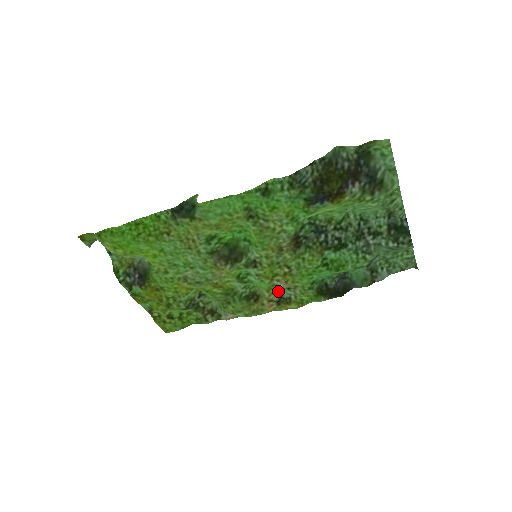
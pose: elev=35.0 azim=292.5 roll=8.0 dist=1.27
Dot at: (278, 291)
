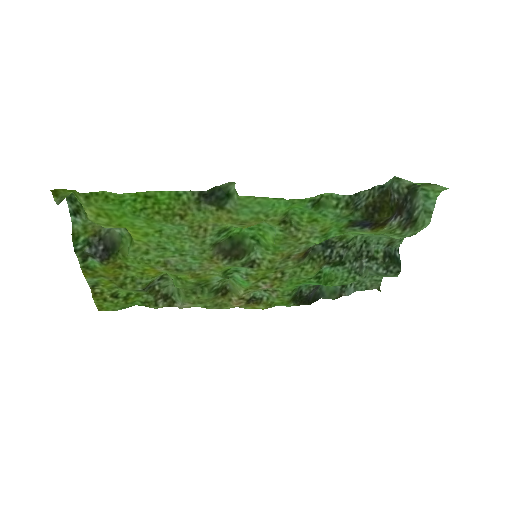
Dot at: (254, 291)
